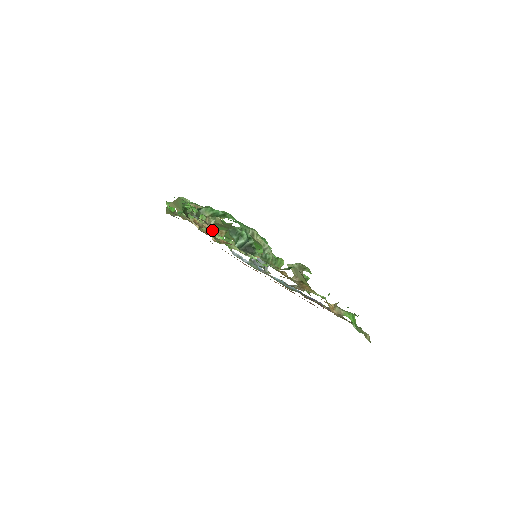
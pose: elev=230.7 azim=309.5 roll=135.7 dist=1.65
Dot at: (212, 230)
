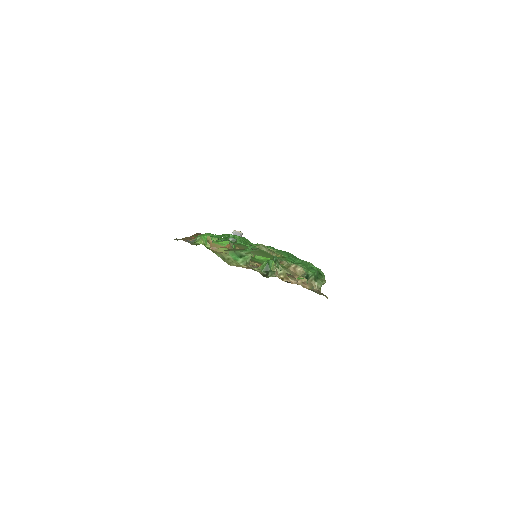
Dot at: occluded
